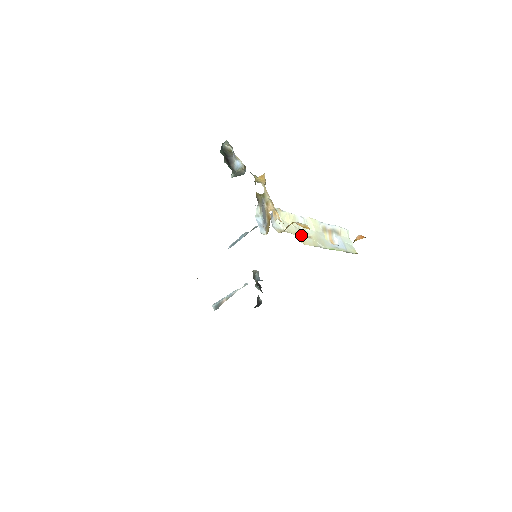
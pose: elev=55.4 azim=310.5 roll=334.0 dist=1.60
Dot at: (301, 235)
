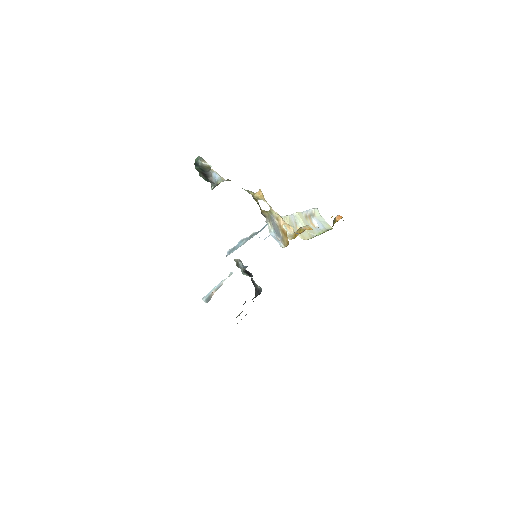
Dot at: occluded
